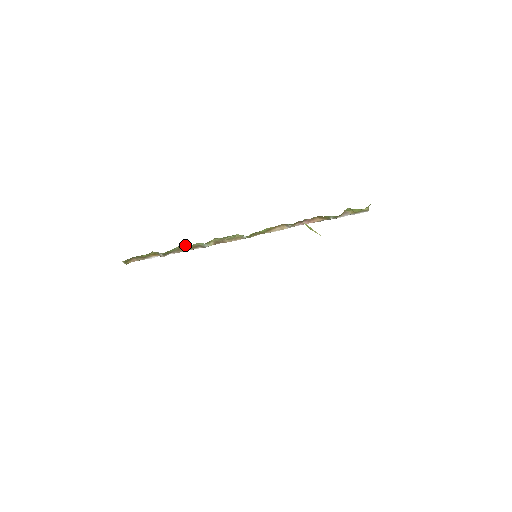
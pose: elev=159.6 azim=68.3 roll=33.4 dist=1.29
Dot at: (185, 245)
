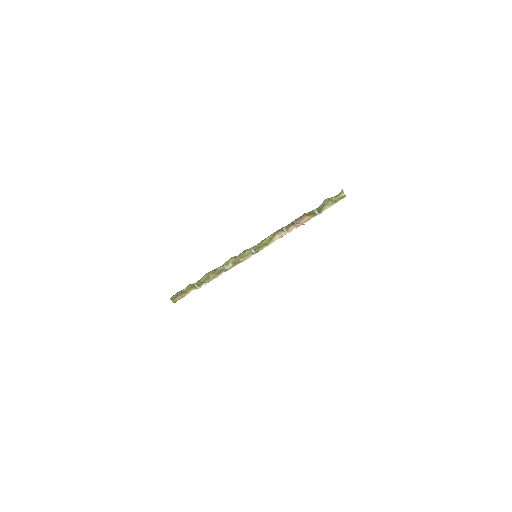
Dot at: (211, 272)
